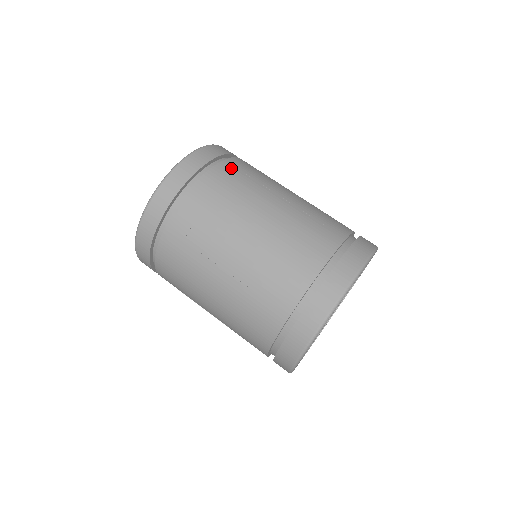
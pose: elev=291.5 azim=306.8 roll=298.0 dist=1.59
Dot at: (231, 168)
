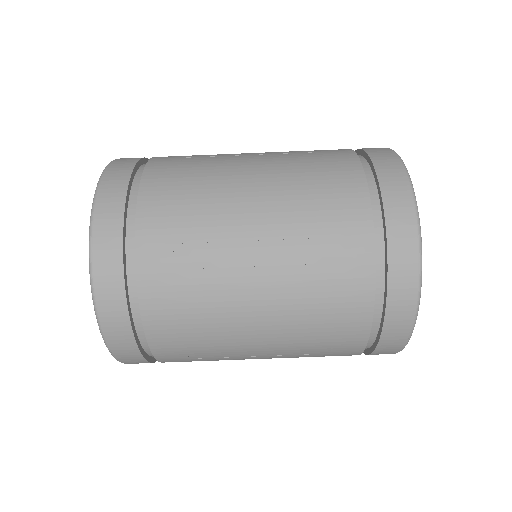
Dot at: (156, 254)
